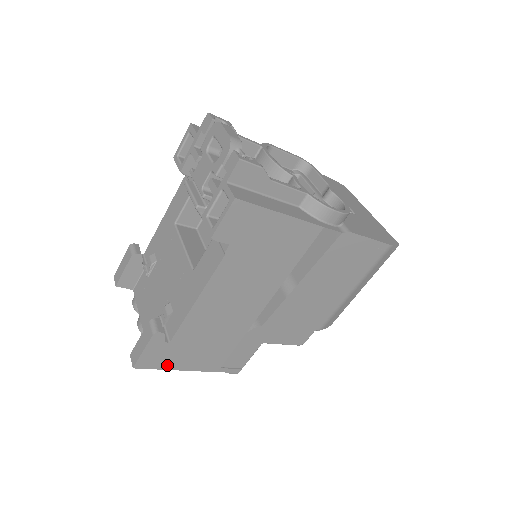
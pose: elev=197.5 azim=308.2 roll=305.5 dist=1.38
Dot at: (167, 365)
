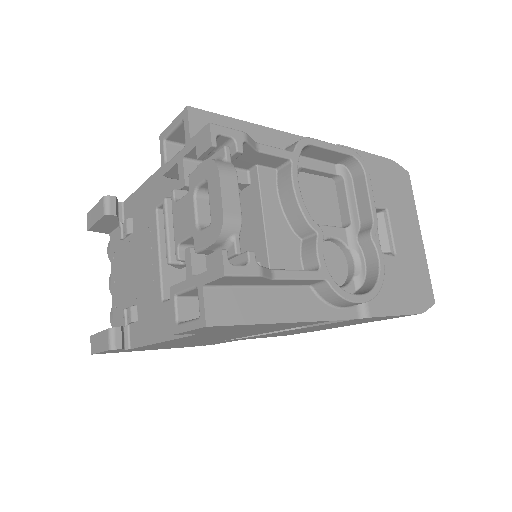
Dot at: (130, 351)
